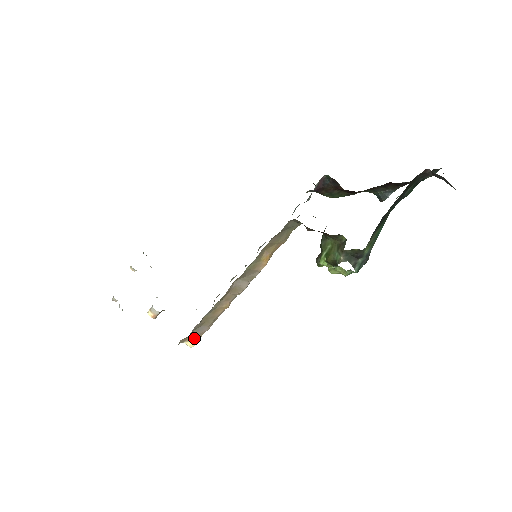
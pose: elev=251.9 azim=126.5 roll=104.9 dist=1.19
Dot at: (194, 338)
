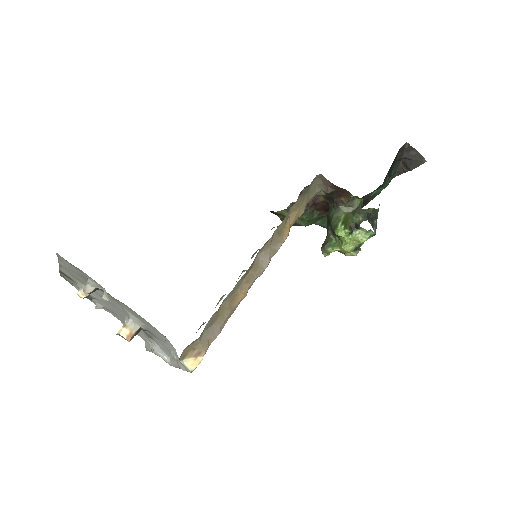
Dot at: (199, 350)
